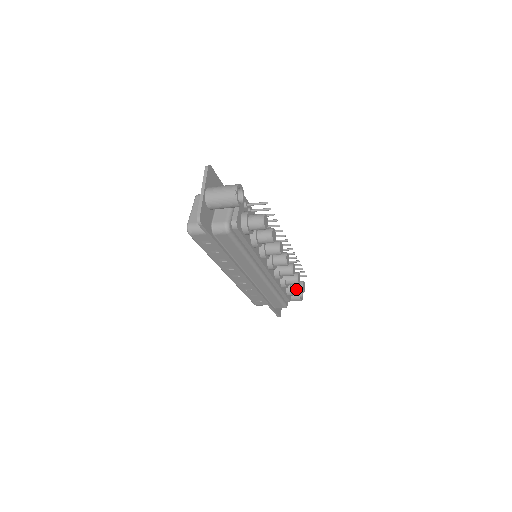
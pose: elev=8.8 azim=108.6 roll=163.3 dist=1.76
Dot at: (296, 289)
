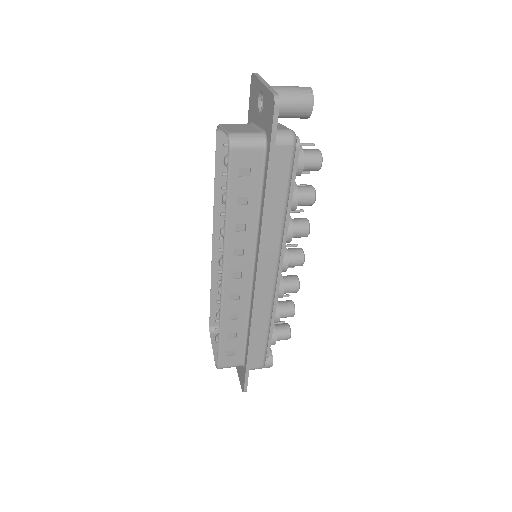
Dot at: (282, 332)
